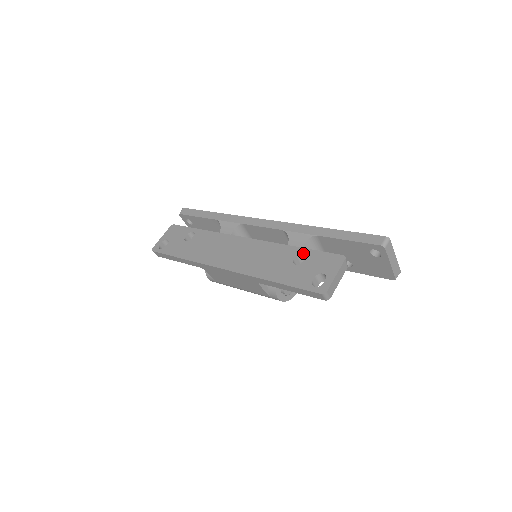
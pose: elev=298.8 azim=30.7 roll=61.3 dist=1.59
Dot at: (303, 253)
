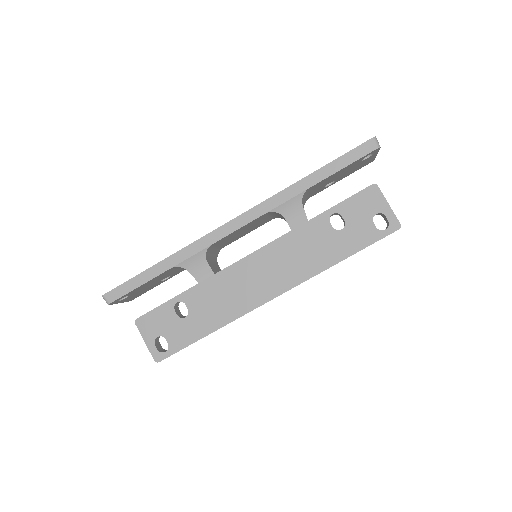
Dot at: occluded
